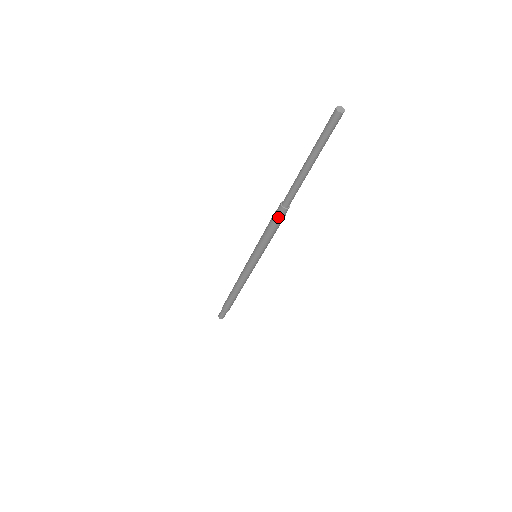
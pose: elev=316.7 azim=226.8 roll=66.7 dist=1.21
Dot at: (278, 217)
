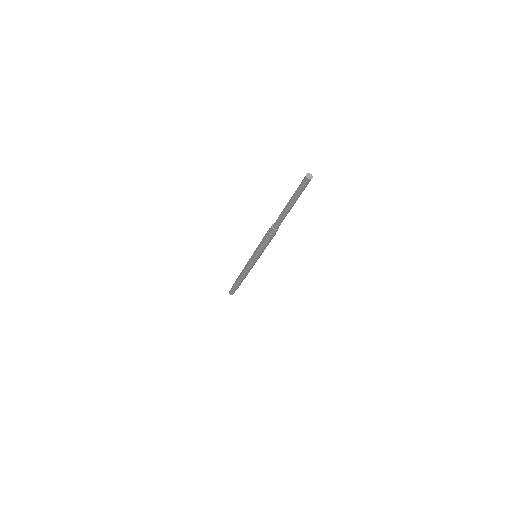
Dot at: (270, 234)
